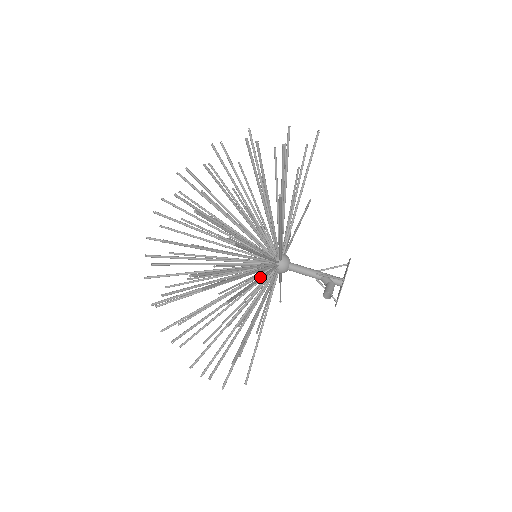
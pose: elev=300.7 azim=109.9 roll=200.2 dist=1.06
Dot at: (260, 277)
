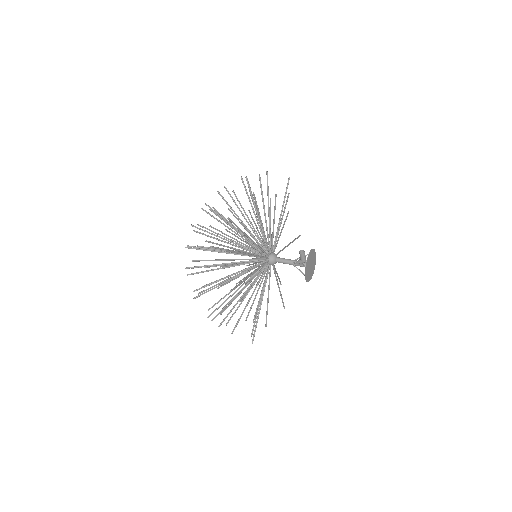
Dot at: (266, 222)
